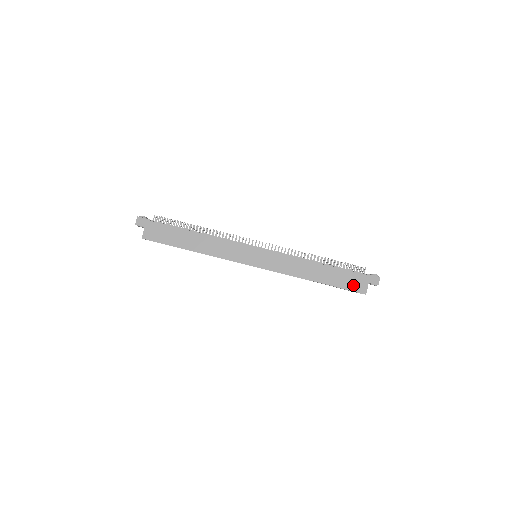
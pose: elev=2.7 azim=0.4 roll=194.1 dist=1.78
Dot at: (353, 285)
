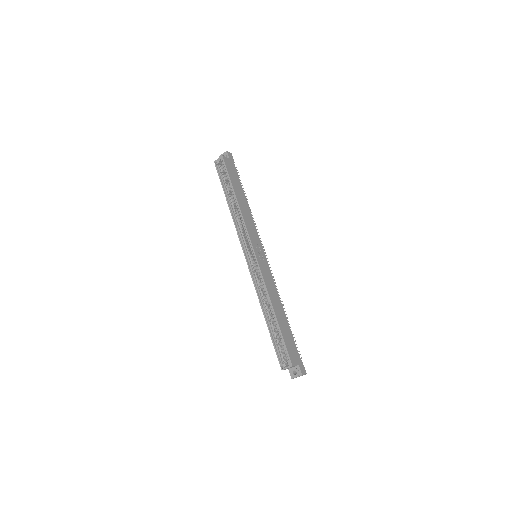
Dot at: (291, 350)
